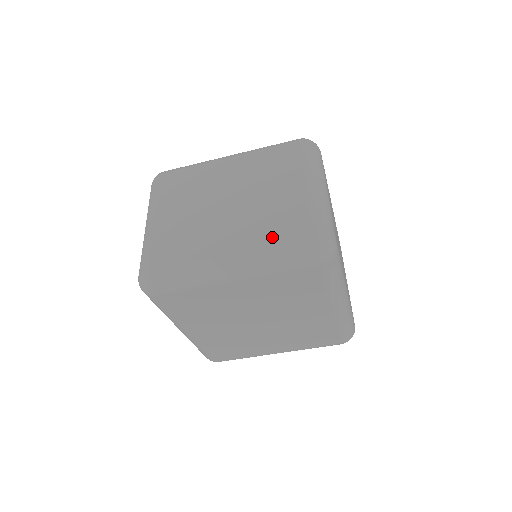
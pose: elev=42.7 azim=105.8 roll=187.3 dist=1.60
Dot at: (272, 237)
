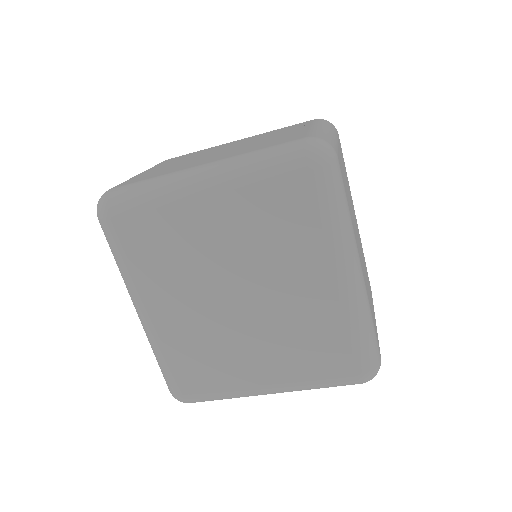
Dot at: (258, 148)
